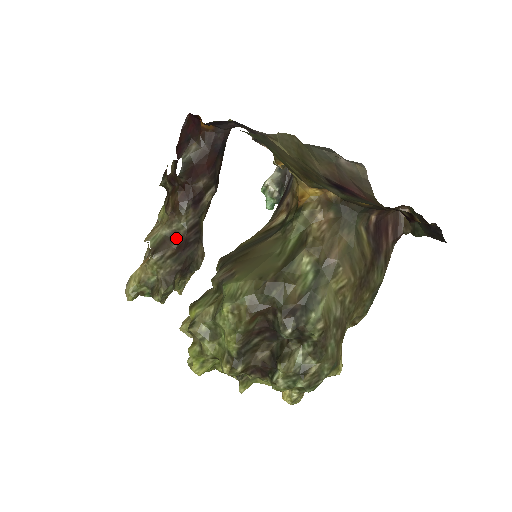
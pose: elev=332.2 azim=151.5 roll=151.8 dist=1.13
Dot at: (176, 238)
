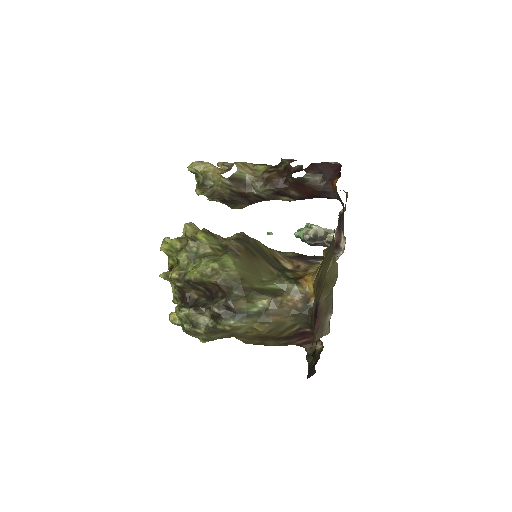
Dot at: (247, 189)
